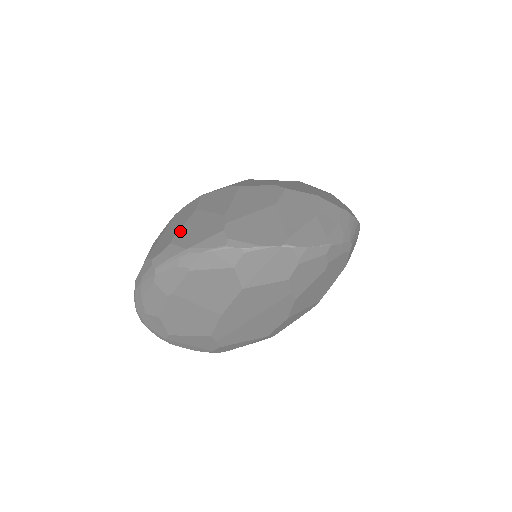
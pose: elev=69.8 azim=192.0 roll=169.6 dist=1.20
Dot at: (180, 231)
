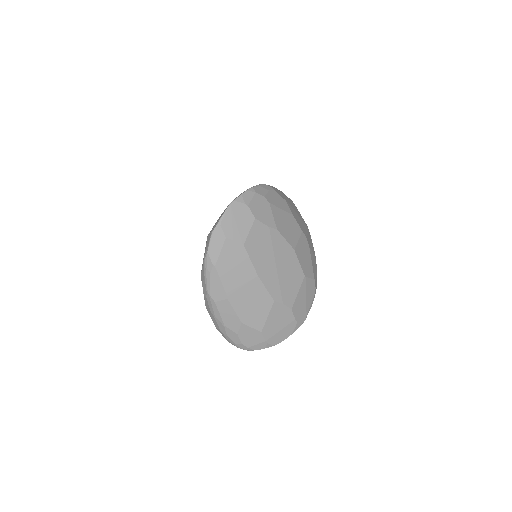
Dot at: occluded
